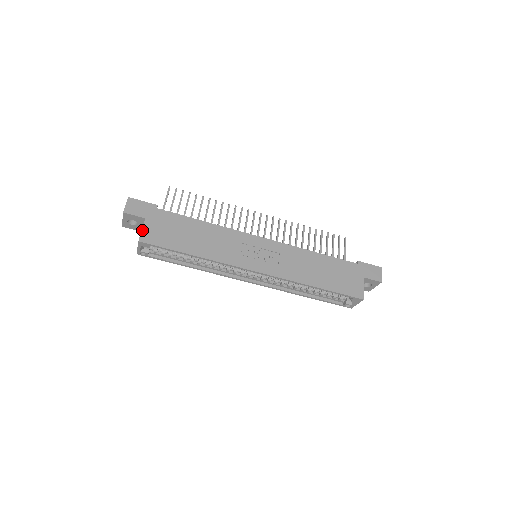
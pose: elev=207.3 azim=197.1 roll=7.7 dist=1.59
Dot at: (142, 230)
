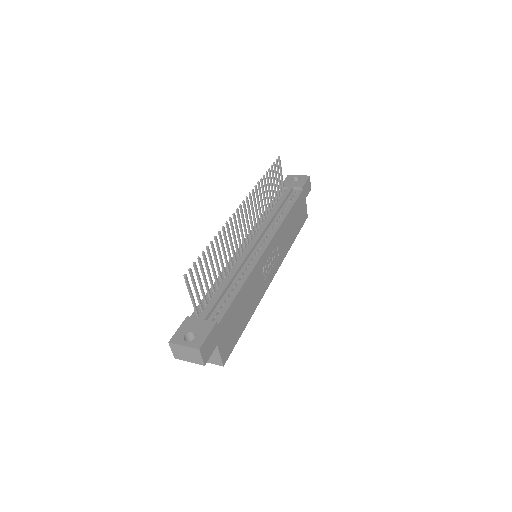
Dot at: (221, 356)
